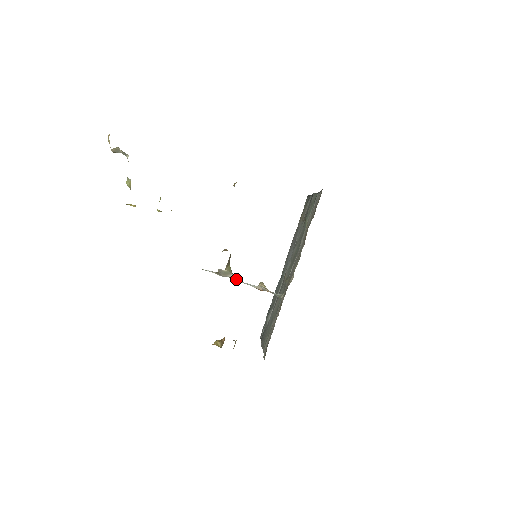
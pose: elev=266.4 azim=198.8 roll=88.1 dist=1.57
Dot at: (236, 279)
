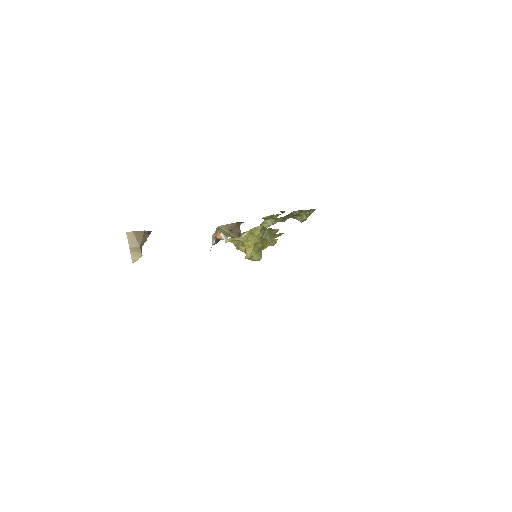
Dot at: occluded
